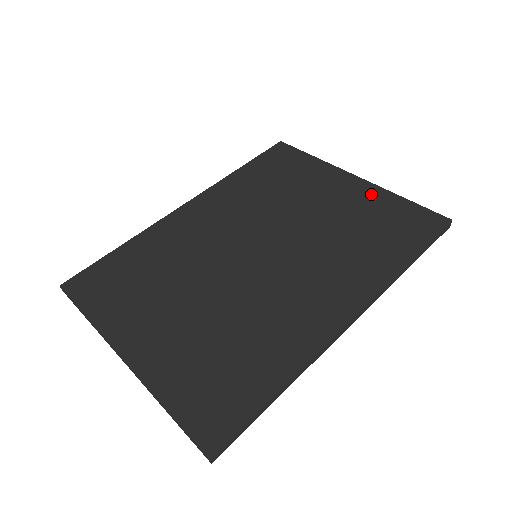
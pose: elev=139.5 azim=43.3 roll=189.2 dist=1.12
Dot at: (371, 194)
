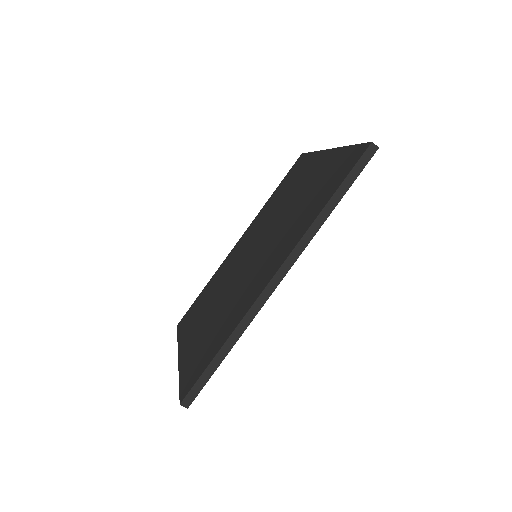
Dot at: (331, 159)
